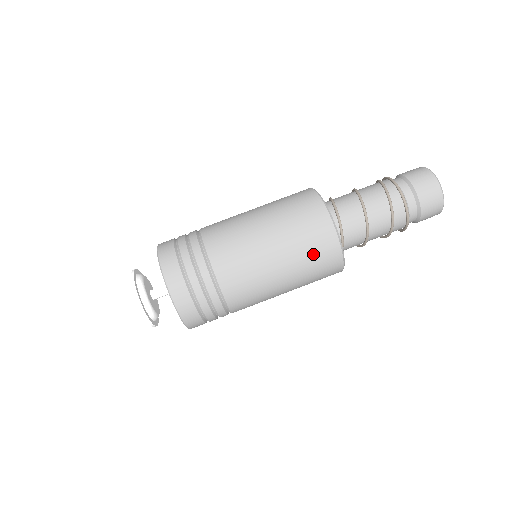
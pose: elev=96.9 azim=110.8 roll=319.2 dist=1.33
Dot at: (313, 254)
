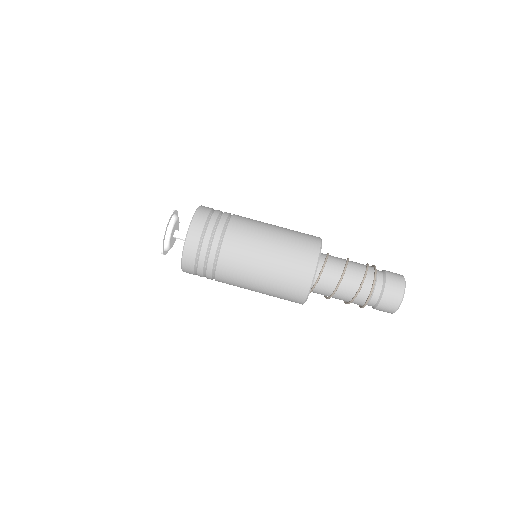
Dot at: (291, 274)
